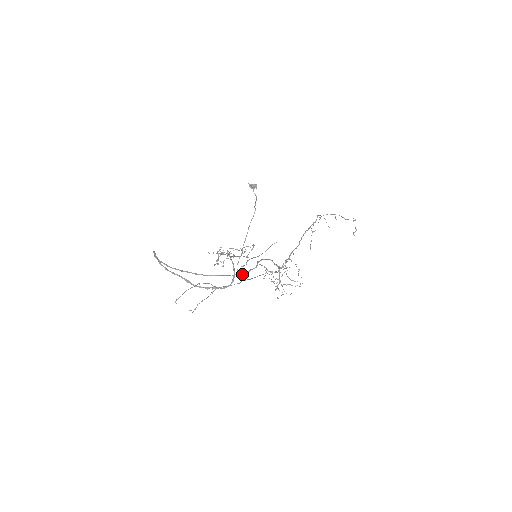
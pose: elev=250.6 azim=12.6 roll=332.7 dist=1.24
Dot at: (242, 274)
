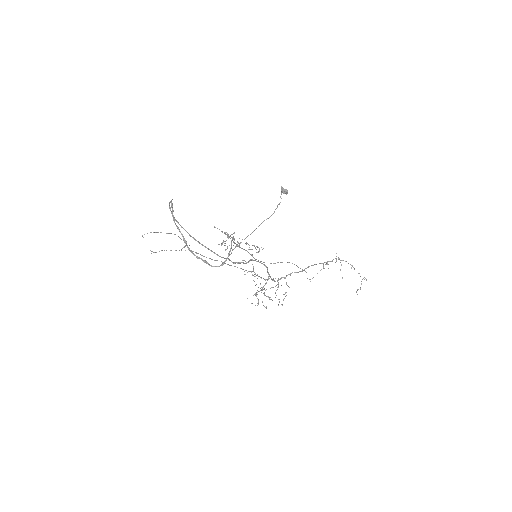
Dot at: (232, 262)
